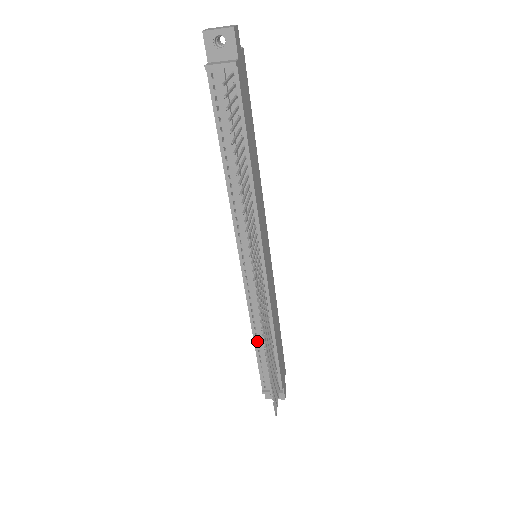
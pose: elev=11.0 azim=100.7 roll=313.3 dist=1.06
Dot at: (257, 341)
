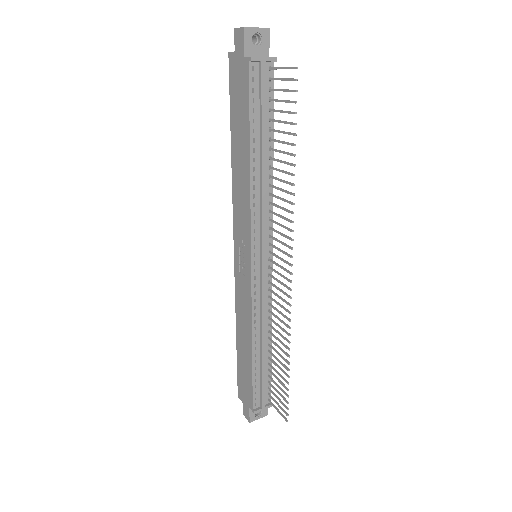
Dot at: (255, 350)
